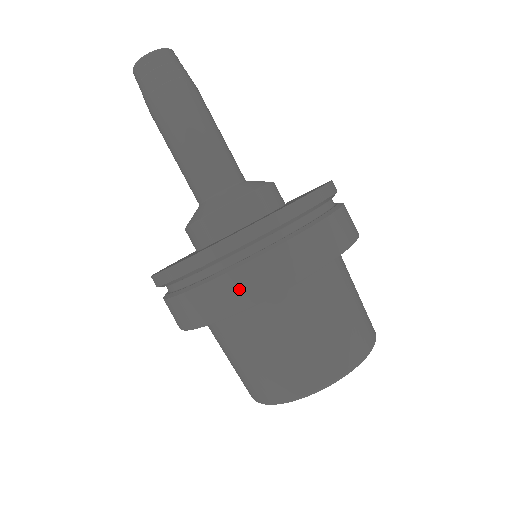
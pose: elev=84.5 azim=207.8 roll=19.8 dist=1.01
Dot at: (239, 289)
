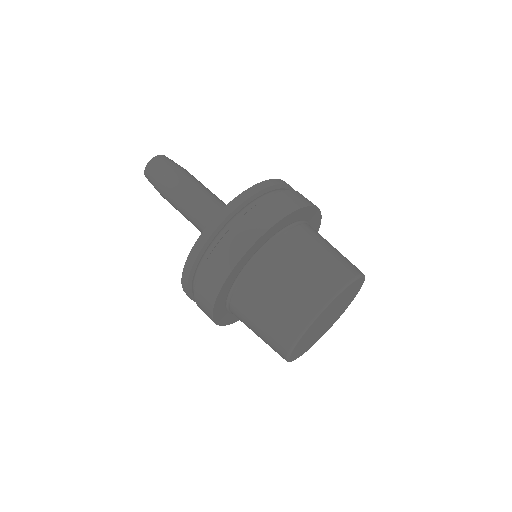
Dot at: (274, 208)
